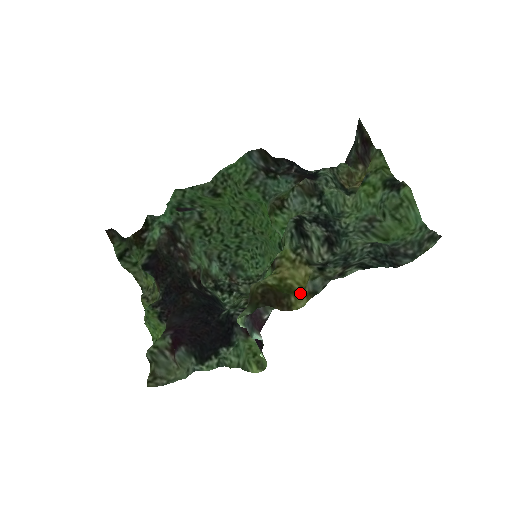
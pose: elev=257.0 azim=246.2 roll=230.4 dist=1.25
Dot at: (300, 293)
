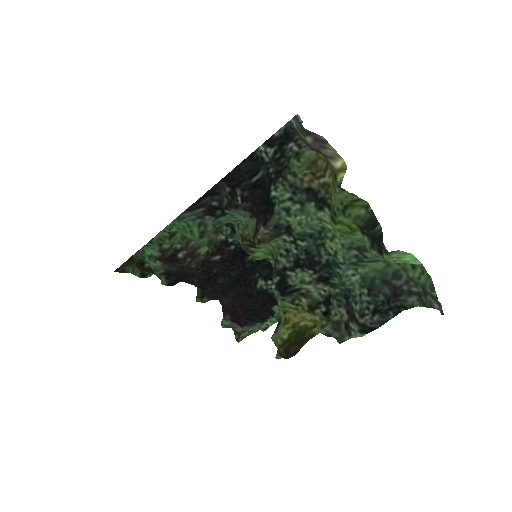
Dot at: (316, 329)
